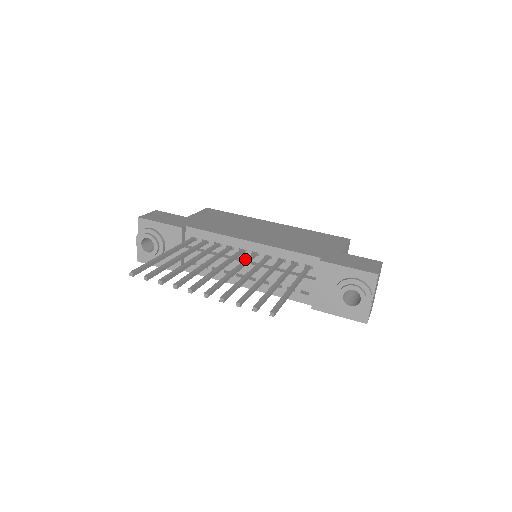
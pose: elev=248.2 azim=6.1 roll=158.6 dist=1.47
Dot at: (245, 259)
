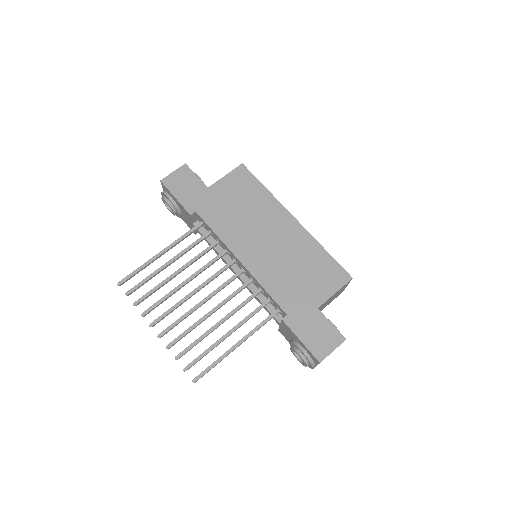
Dot at: (225, 282)
